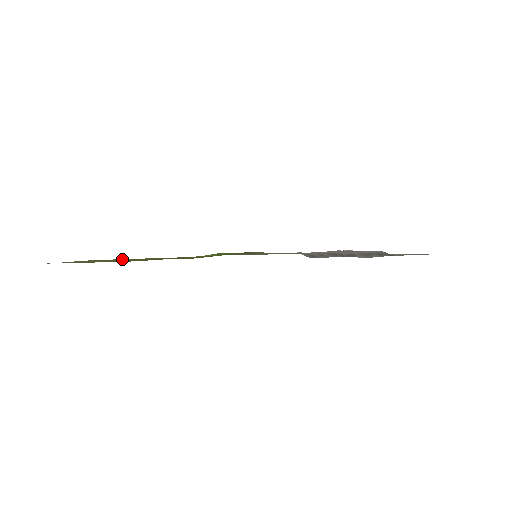
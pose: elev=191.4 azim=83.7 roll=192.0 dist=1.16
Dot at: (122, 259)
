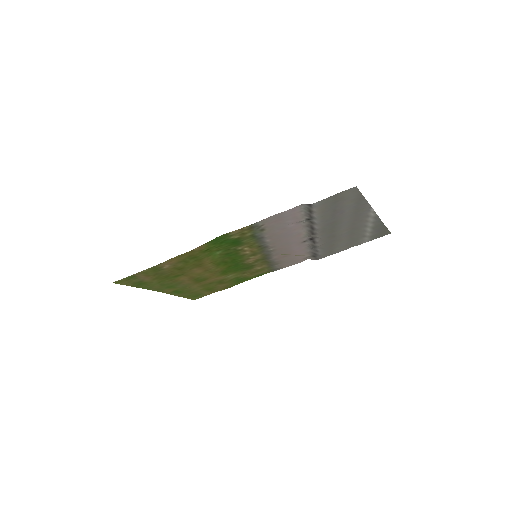
Dot at: (174, 287)
